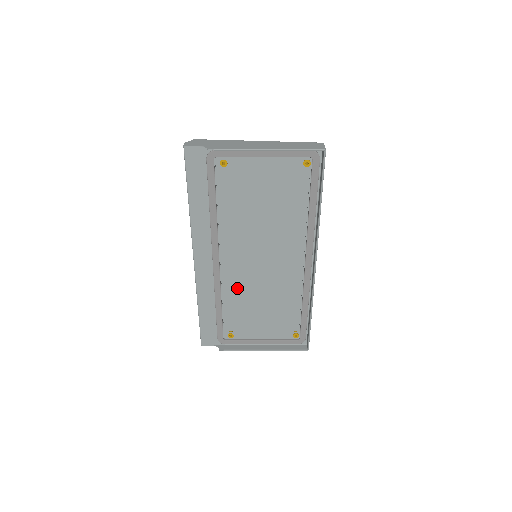
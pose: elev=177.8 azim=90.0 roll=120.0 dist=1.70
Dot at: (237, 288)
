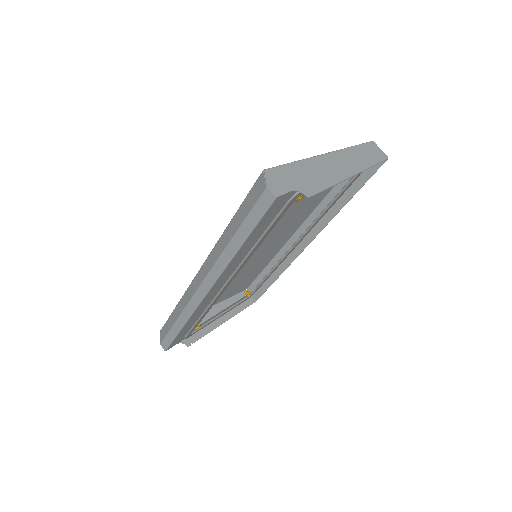
Dot at: occluded
